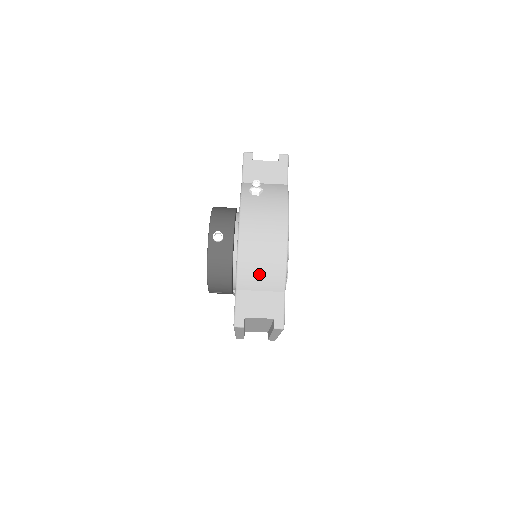
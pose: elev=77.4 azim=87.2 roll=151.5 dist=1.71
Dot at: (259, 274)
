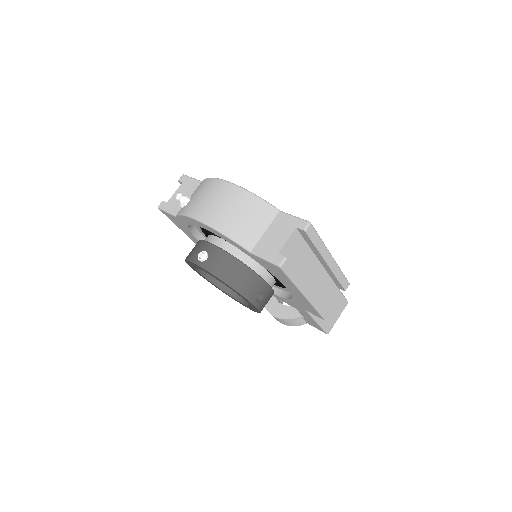
Dot at: (248, 222)
